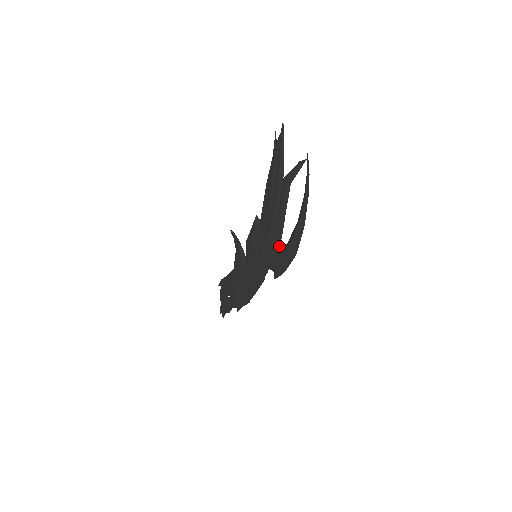
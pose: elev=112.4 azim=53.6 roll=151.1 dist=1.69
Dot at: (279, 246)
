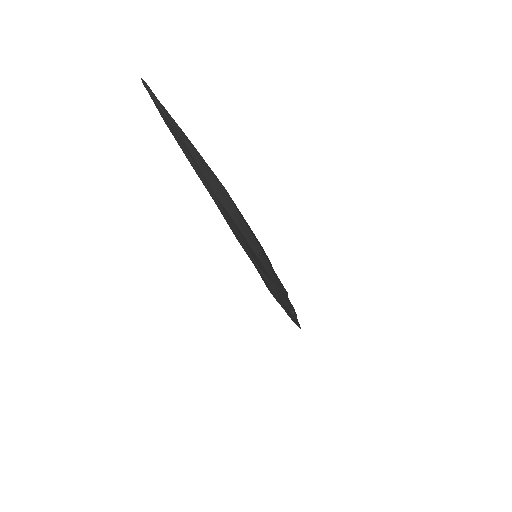
Dot at: occluded
